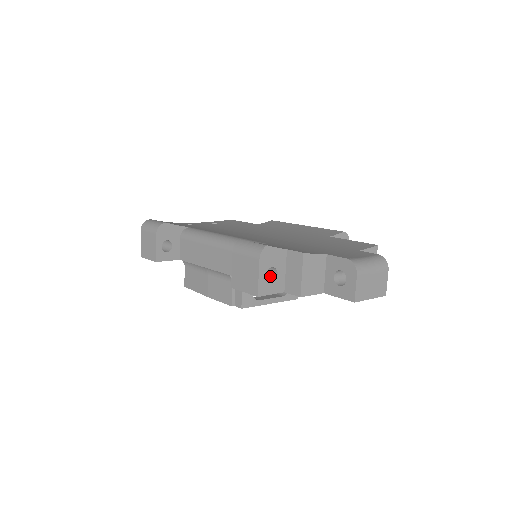
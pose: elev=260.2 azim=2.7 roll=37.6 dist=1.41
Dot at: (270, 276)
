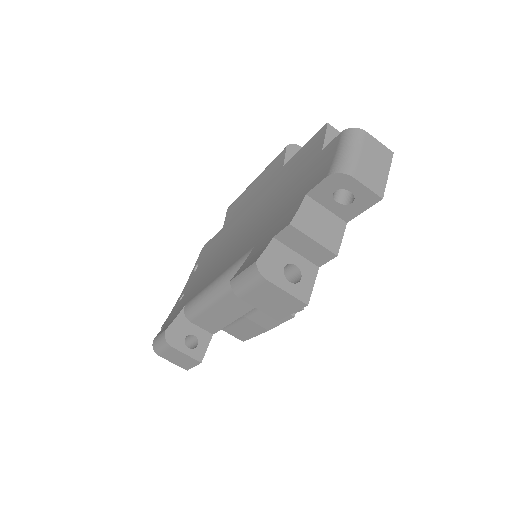
Dot at: (292, 274)
